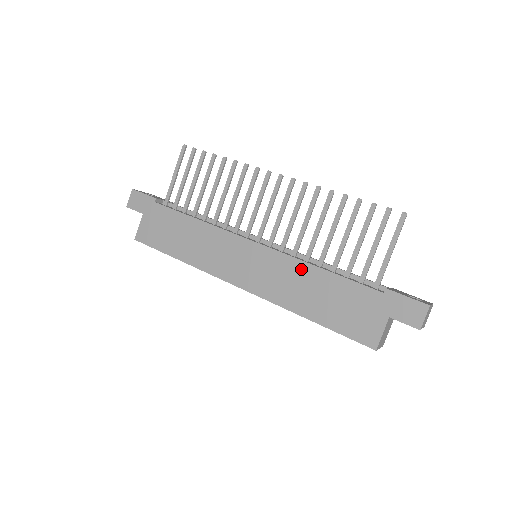
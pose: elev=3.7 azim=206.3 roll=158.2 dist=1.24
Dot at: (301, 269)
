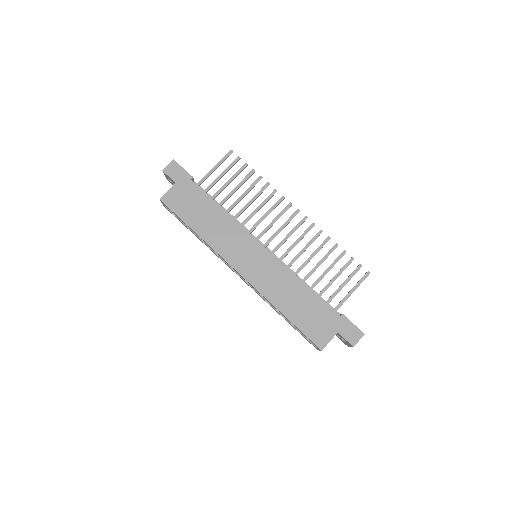
Dot at: (291, 279)
